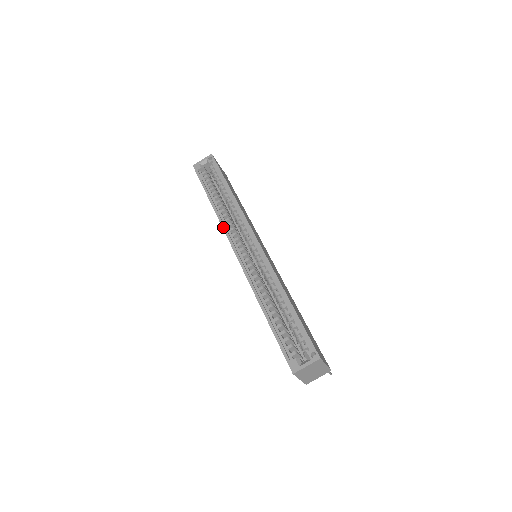
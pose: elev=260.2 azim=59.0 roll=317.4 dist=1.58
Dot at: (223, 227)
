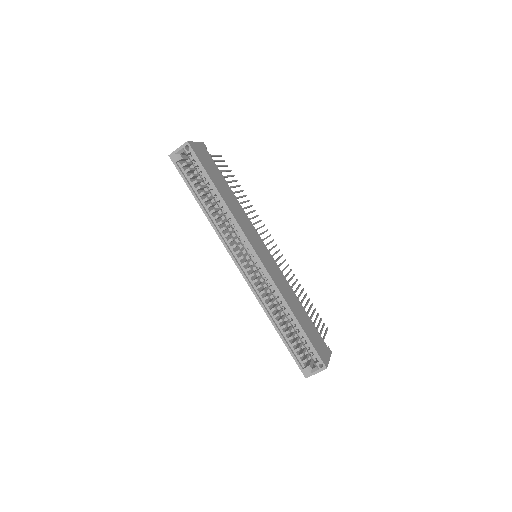
Dot at: (221, 240)
